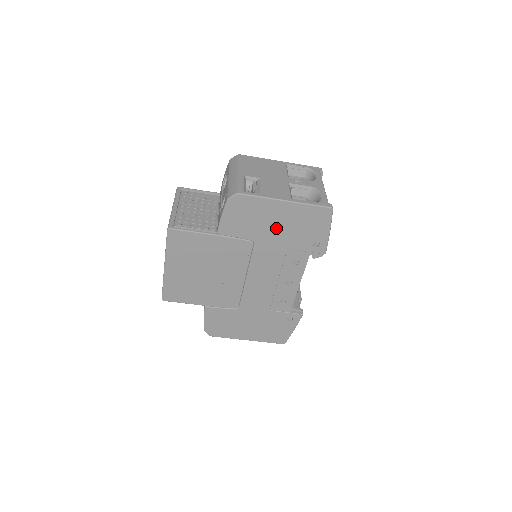
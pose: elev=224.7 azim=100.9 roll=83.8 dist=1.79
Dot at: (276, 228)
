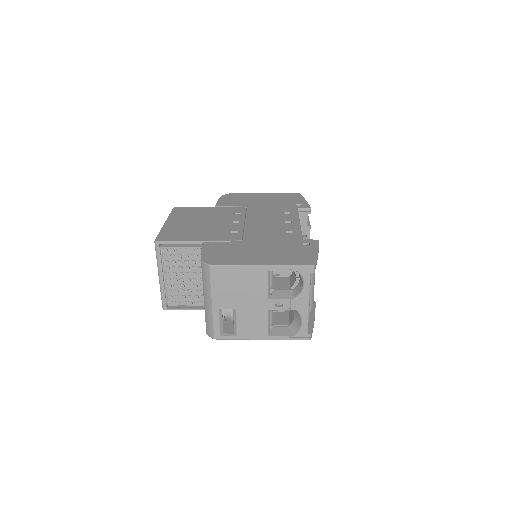
Dot at: occluded
